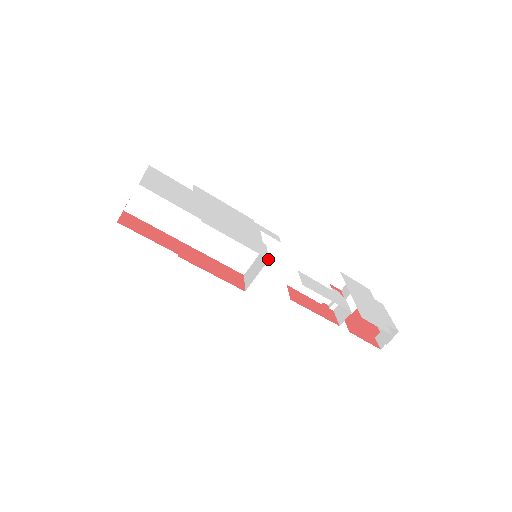
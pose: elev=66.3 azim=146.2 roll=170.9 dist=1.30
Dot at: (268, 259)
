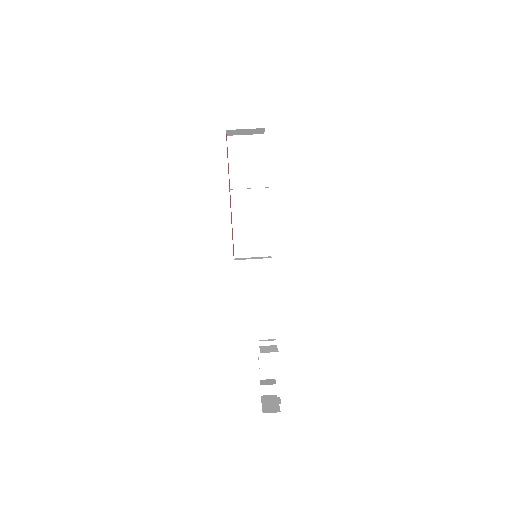
Dot at: occluded
